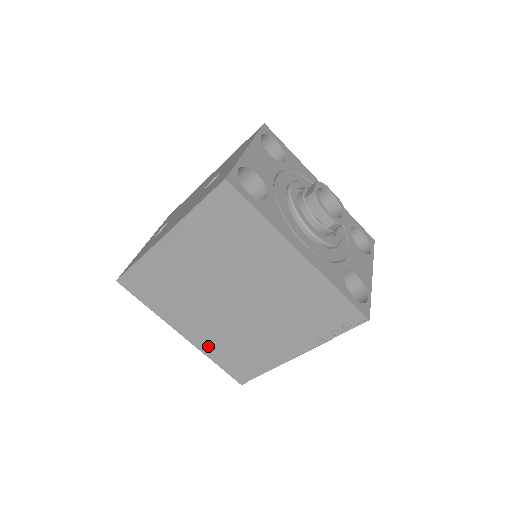
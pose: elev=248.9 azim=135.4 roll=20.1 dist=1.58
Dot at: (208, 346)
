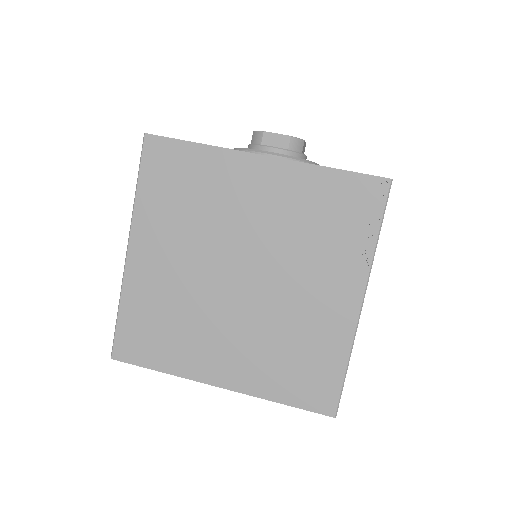
Dot at: (256, 379)
